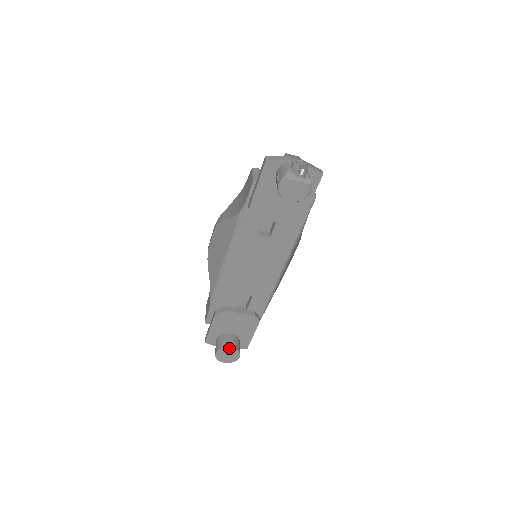
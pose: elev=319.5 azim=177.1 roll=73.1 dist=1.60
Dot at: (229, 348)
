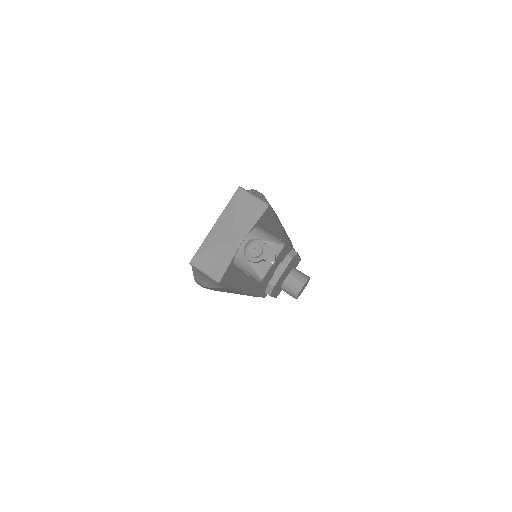
Dot at: (301, 289)
